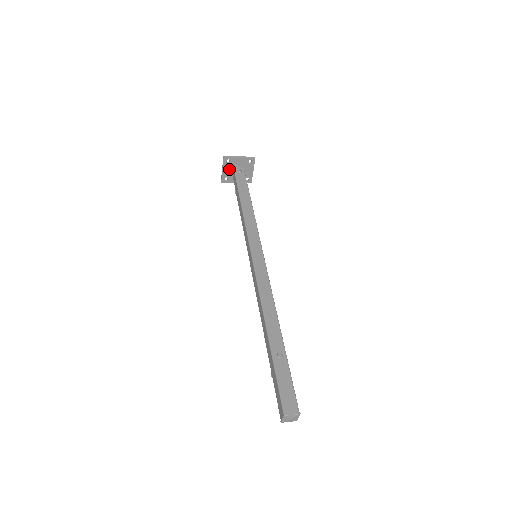
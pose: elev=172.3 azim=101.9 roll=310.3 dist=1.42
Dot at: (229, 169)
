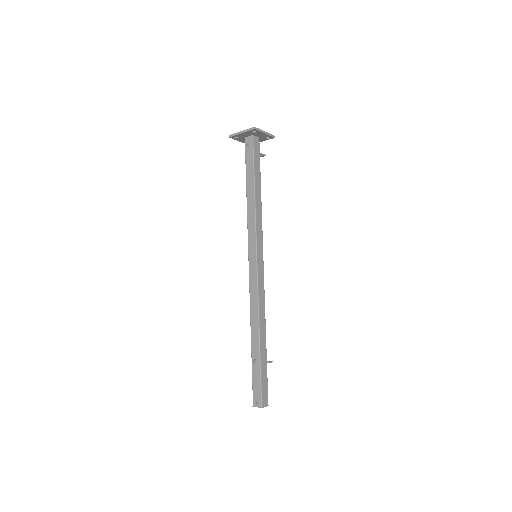
Dot at: (244, 139)
